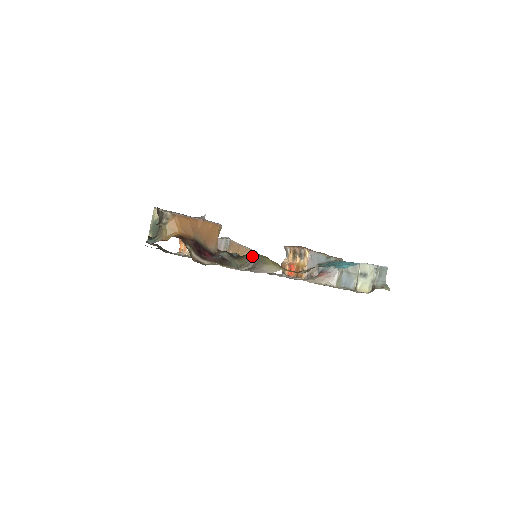
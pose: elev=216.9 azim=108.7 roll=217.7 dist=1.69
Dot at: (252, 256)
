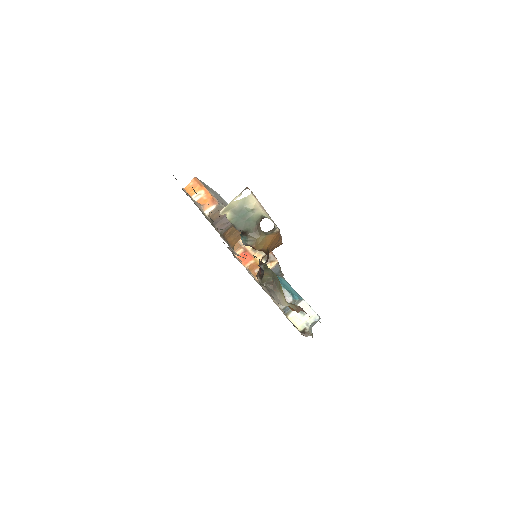
Dot at: (274, 276)
